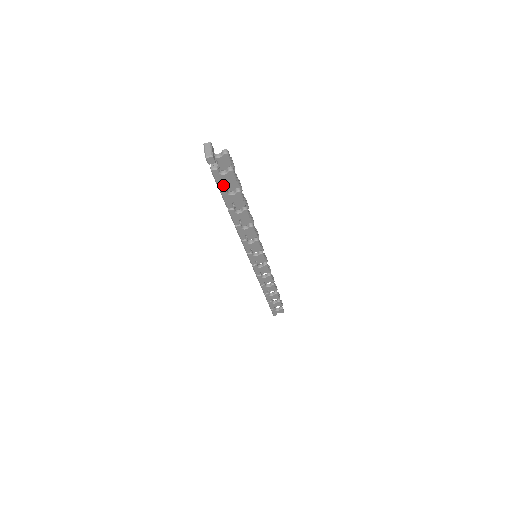
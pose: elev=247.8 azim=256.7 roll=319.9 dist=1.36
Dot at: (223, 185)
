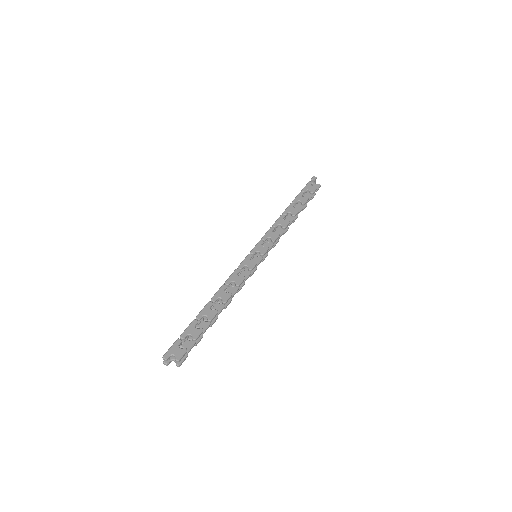
Dot at: (305, 190)
